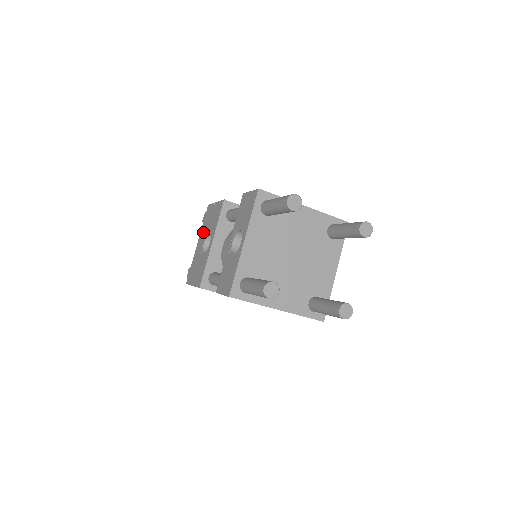
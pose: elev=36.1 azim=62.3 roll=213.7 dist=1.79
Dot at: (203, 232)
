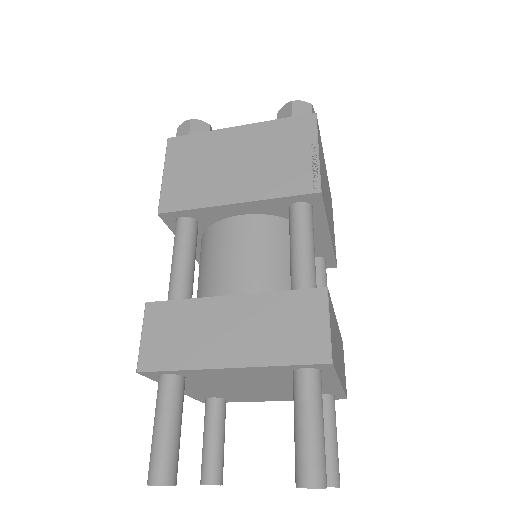
Dot at: occluded
